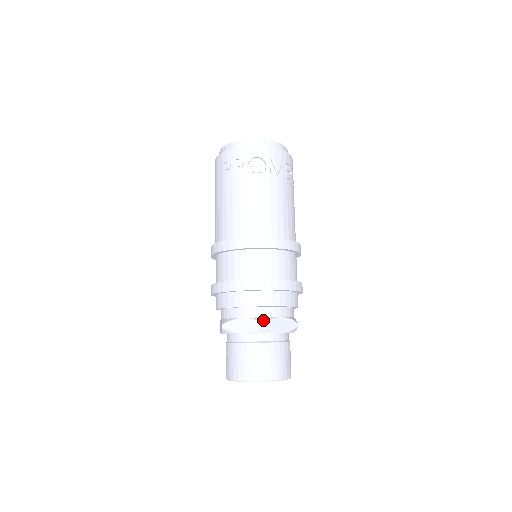
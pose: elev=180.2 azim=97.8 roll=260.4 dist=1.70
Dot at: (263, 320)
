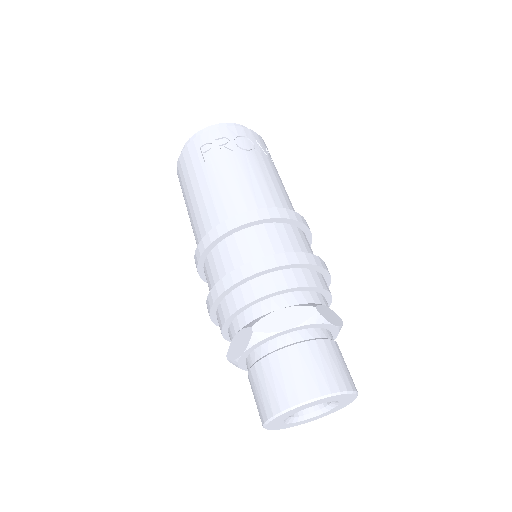
Dot at: (311, 305)
